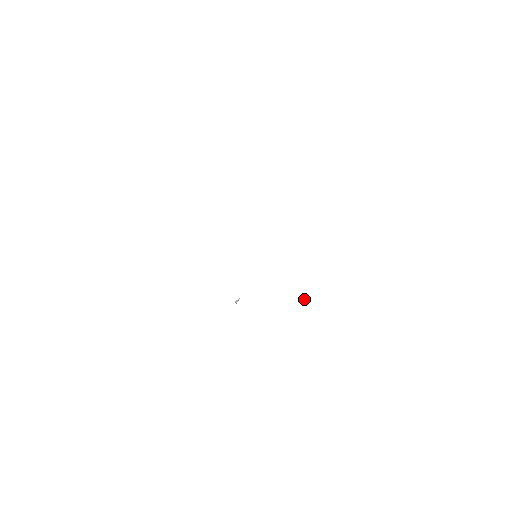
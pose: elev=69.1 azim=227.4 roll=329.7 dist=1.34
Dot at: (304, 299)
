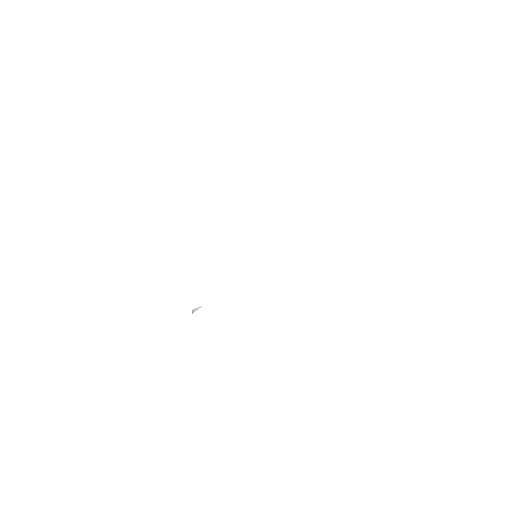
Dot at: occluded
